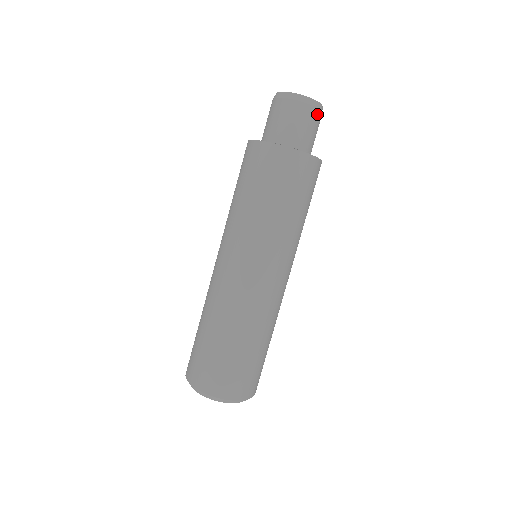
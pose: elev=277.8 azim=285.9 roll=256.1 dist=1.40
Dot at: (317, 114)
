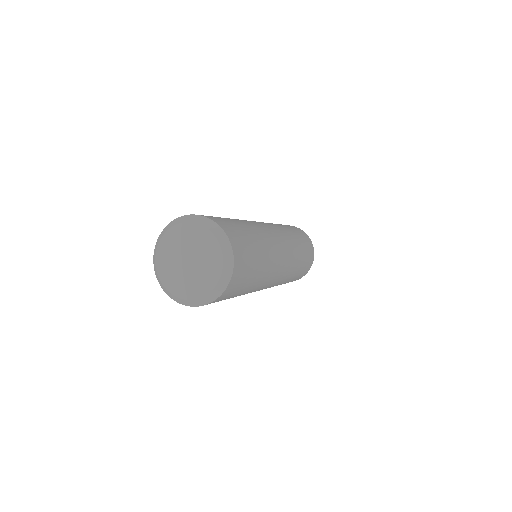
Dot at: occluded
